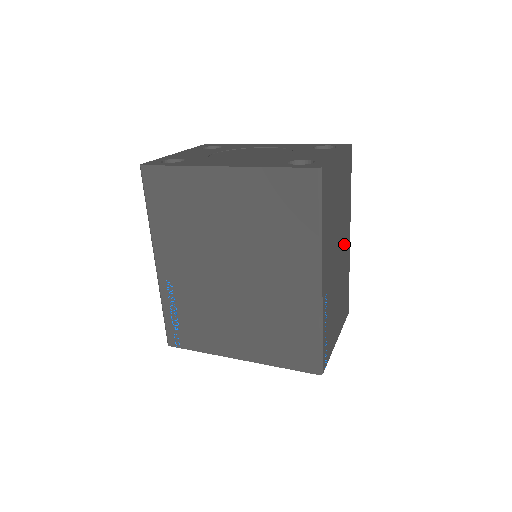
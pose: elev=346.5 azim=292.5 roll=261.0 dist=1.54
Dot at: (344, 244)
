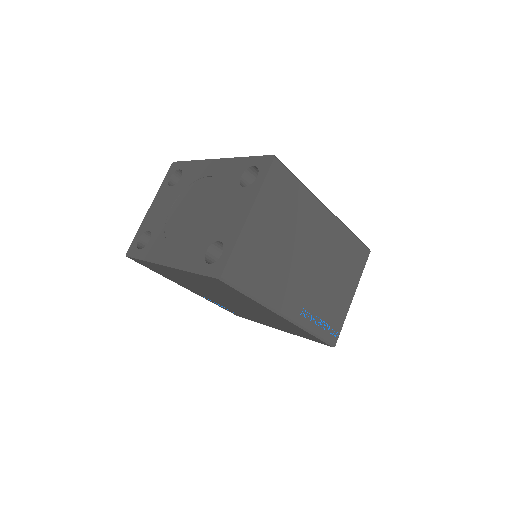
Dot at: (318, 235)
